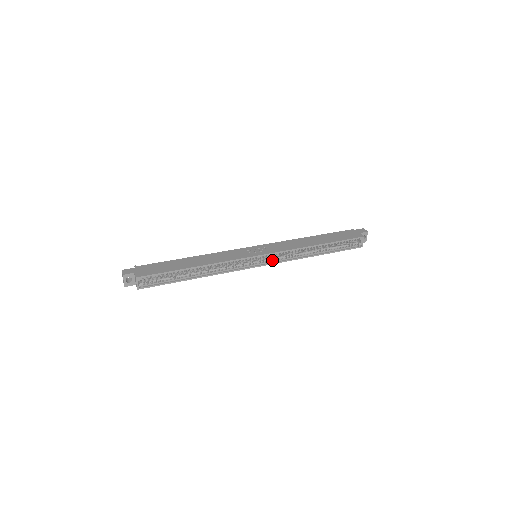
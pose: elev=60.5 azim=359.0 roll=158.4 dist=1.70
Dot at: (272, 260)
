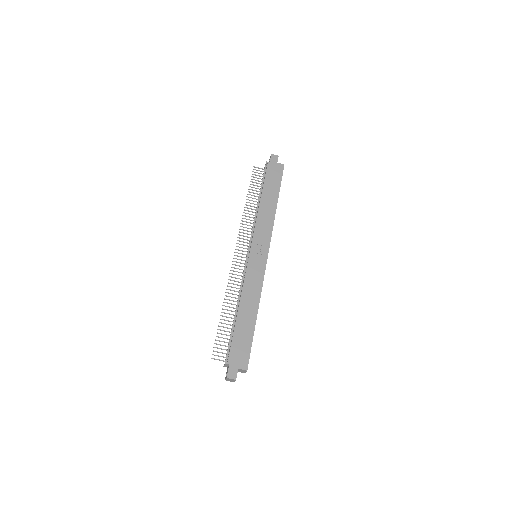
Dot at: occluded
